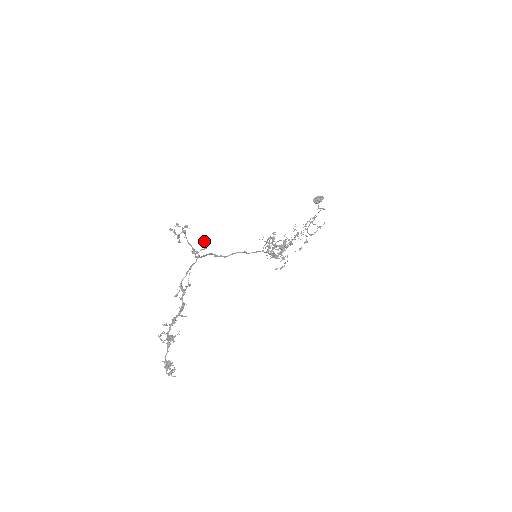
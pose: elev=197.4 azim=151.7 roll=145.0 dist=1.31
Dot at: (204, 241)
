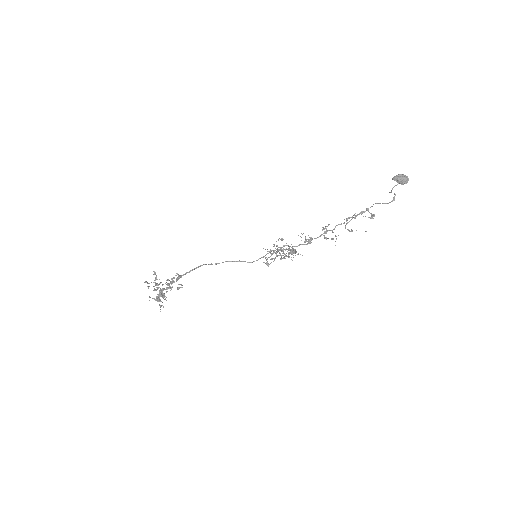
Dot at: (177, 289)
